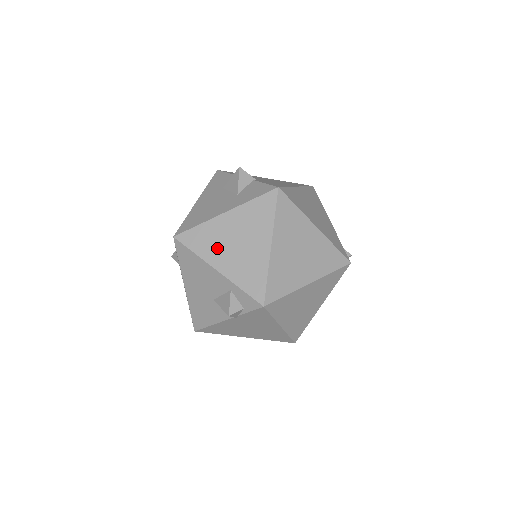
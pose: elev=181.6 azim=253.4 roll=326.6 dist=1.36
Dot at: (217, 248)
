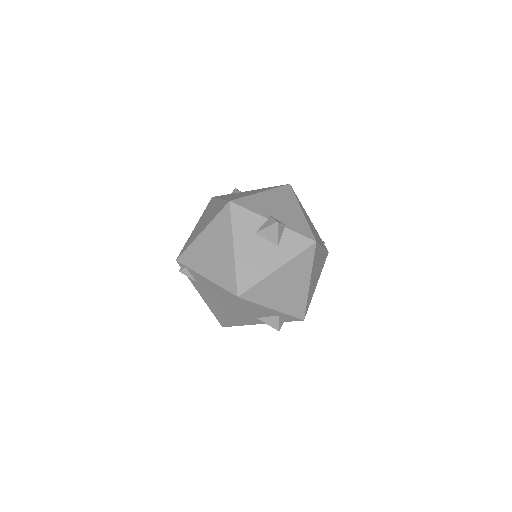
Dot at: (273, 295)
